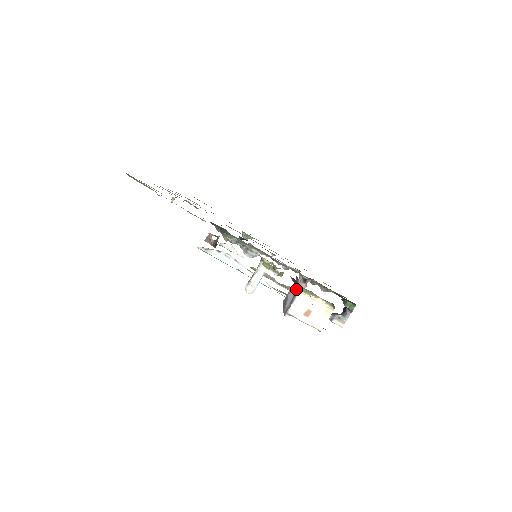
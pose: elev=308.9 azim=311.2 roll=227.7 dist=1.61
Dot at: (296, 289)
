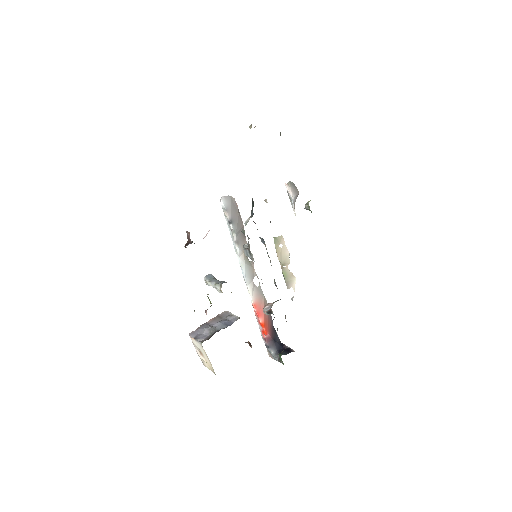
Dot at: (210, 334)
